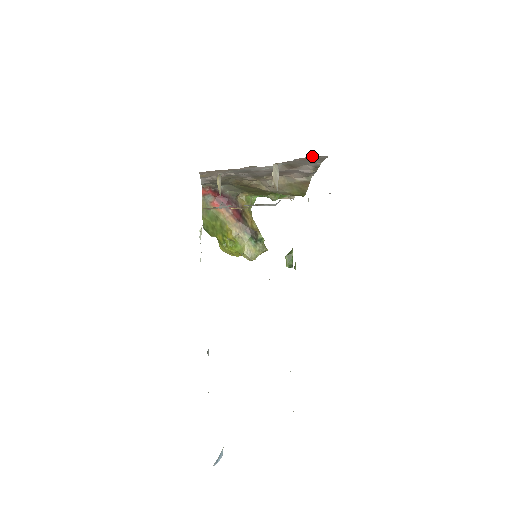
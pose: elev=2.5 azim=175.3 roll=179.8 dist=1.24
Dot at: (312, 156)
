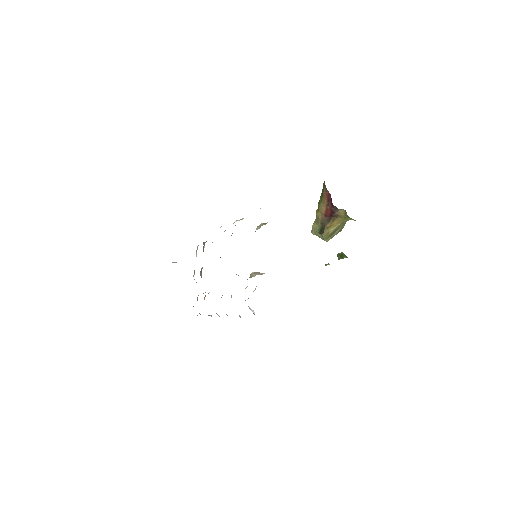
Dot at: occluded
